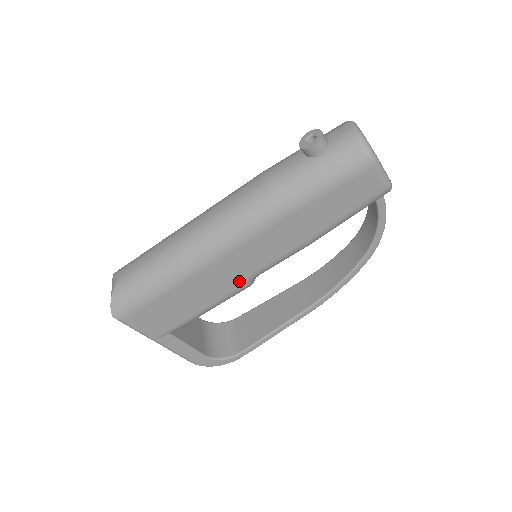
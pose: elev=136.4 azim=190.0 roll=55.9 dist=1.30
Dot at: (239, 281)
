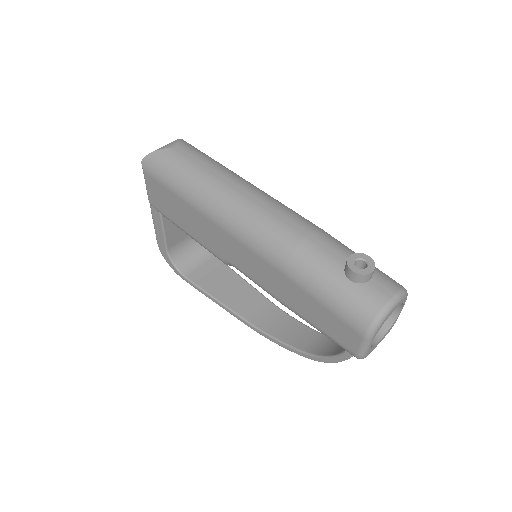
Dot at: (222, 254)
